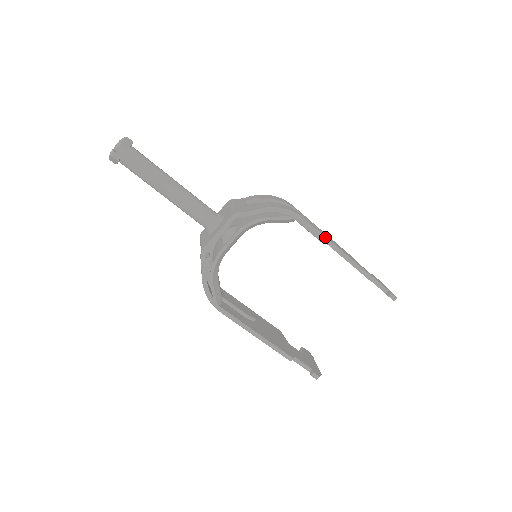
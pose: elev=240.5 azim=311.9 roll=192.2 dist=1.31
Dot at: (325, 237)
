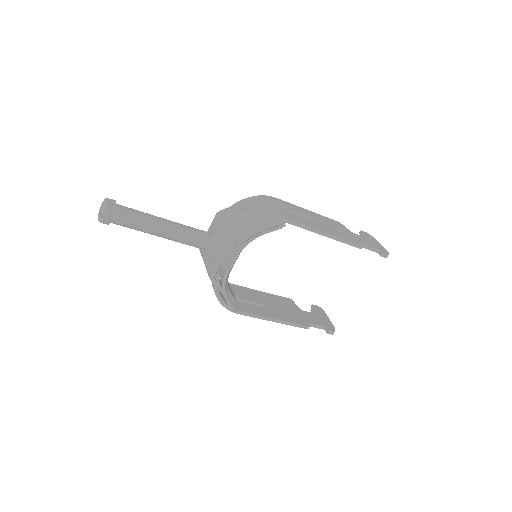
Dot at: (315, 229)
